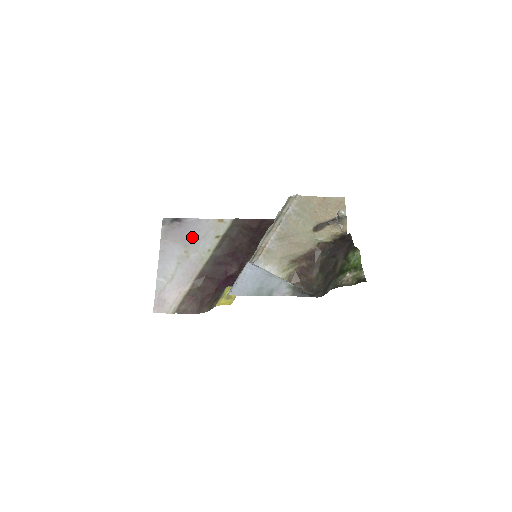
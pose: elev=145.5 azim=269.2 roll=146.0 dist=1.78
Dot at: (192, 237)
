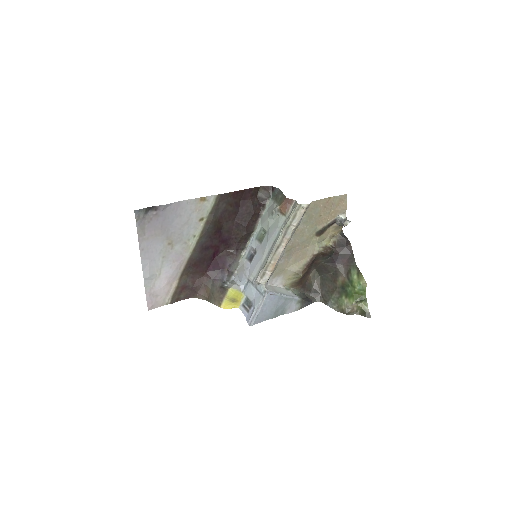
Dot at: (174, 226)
